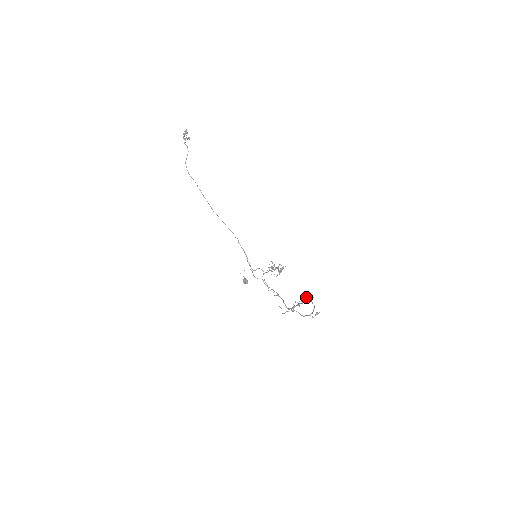
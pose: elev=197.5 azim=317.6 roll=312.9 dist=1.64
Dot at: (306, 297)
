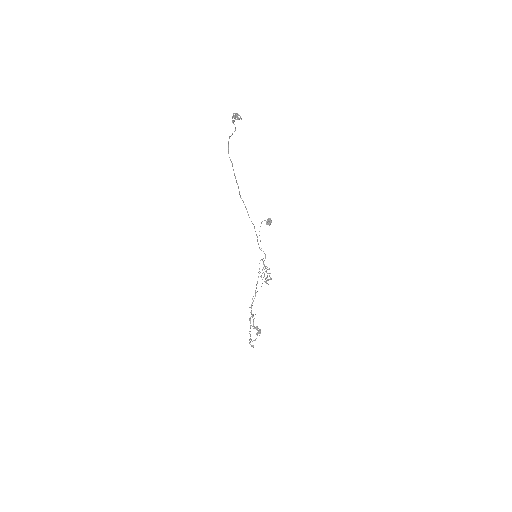
Dot at: (256, 329)
